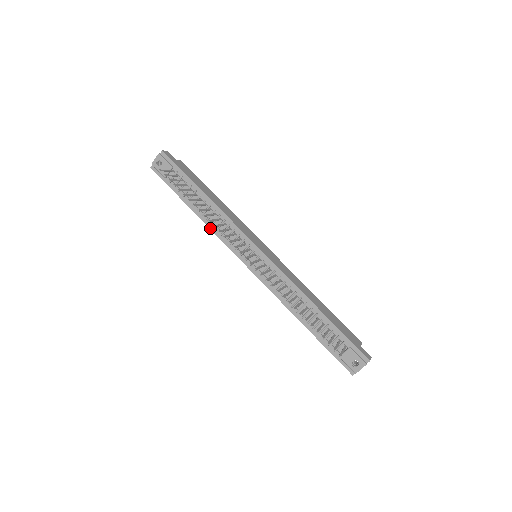
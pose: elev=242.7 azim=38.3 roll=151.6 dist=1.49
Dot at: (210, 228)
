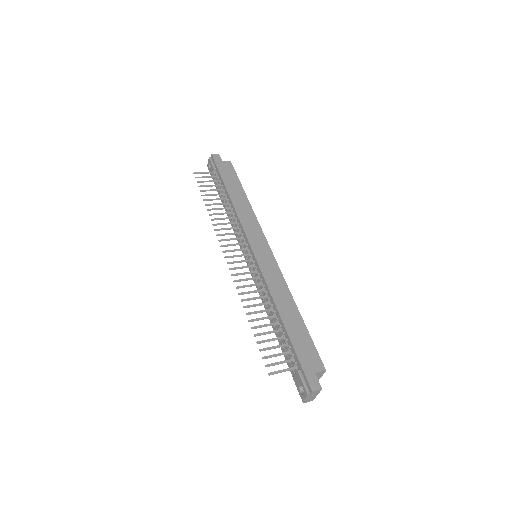
Dot at: occluded
